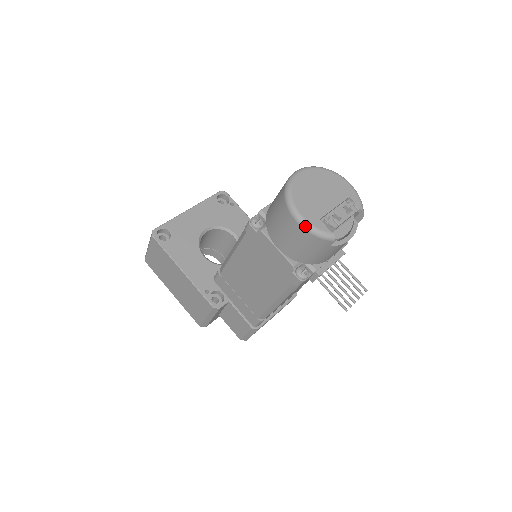
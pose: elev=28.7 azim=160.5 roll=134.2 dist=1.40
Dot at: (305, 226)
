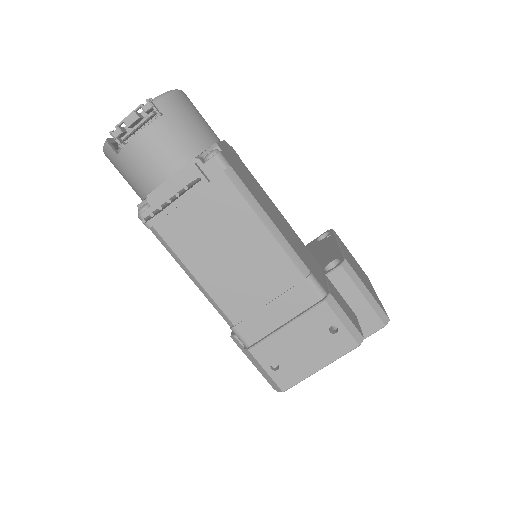
Dot at: occluded
